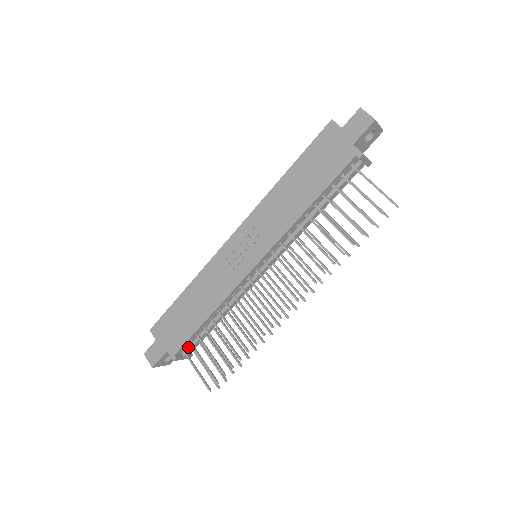
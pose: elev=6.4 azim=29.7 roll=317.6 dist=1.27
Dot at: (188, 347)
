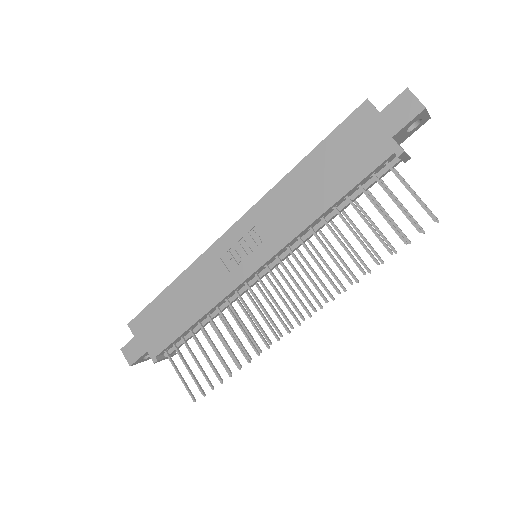
Dot at: (171, 348)
